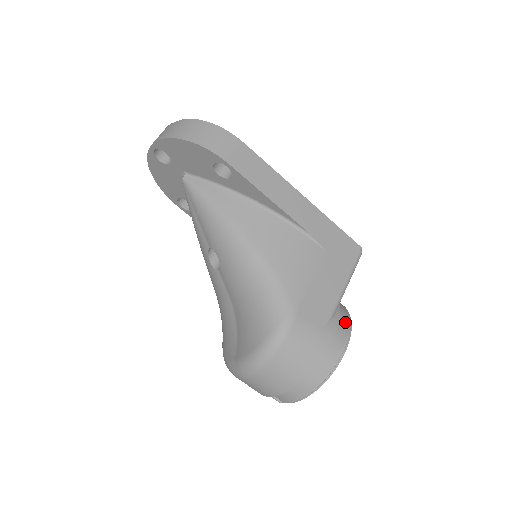
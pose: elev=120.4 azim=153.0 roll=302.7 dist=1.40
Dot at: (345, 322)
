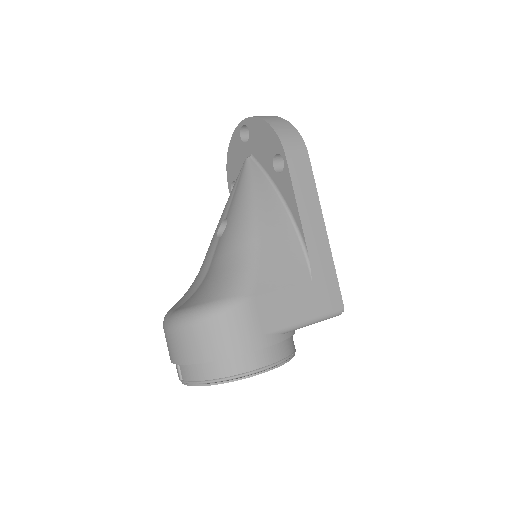
Dot at: (285, 351)
